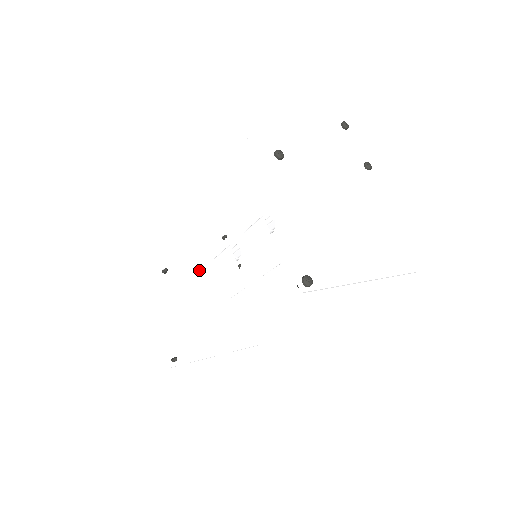
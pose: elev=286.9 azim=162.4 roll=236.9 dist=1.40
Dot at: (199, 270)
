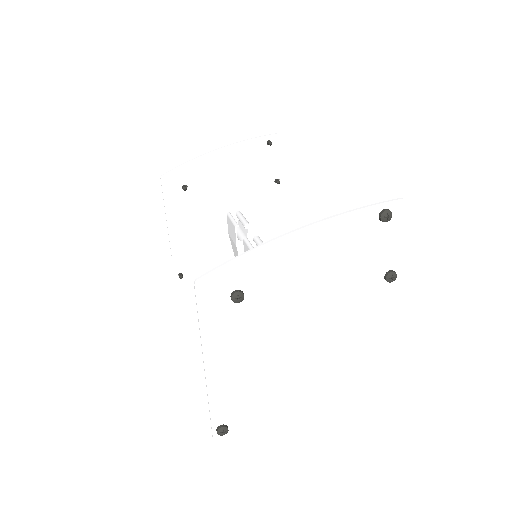
Dot at: (227, 185)
